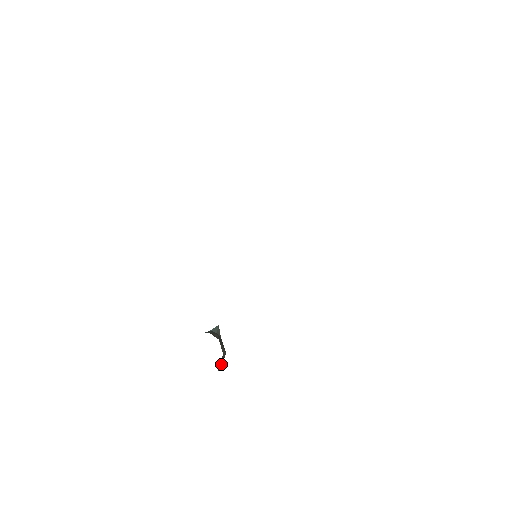
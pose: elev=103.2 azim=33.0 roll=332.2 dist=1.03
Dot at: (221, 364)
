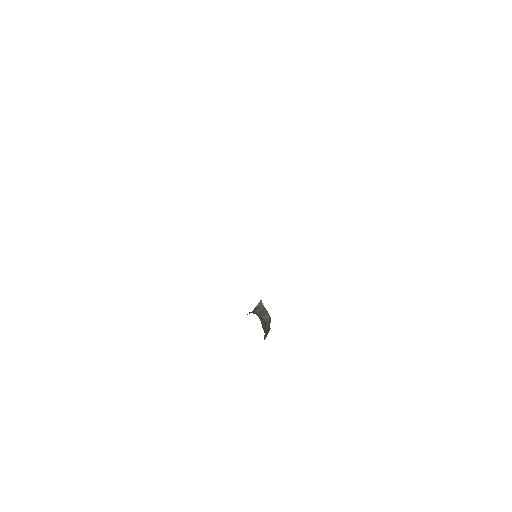
Dot at: (268, 325)
